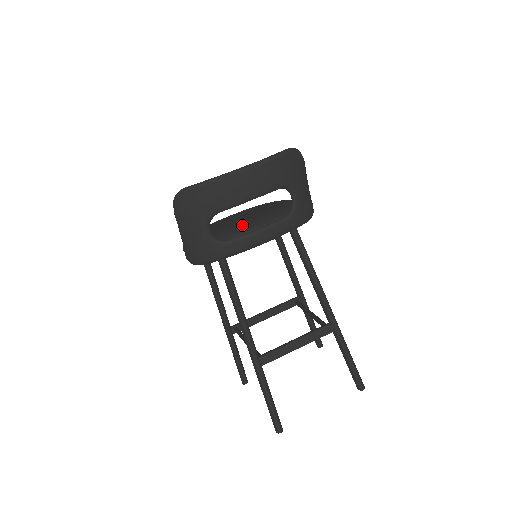
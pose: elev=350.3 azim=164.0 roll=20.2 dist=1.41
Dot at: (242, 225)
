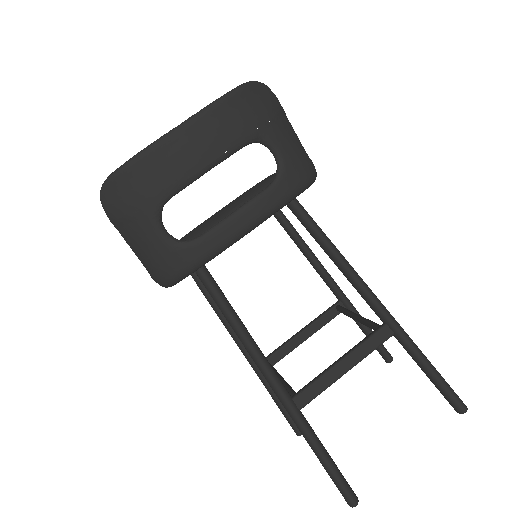
Dot at: (216, 214)
